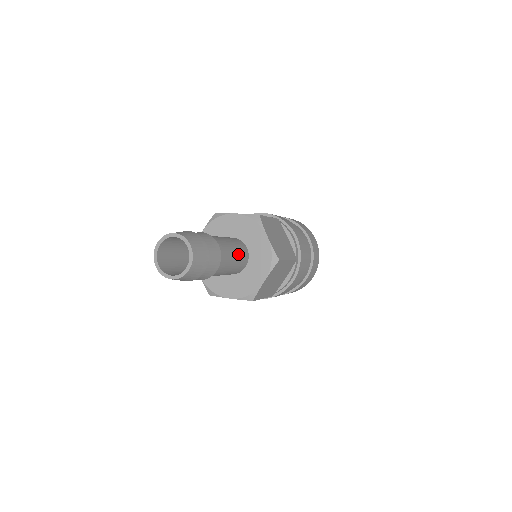
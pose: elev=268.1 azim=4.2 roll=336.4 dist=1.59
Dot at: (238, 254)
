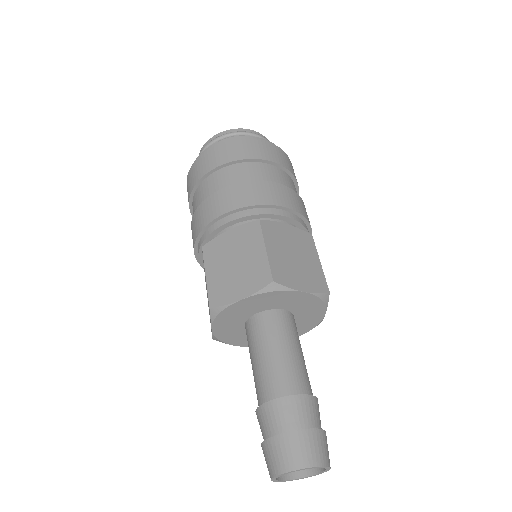
Dot at: occluded
